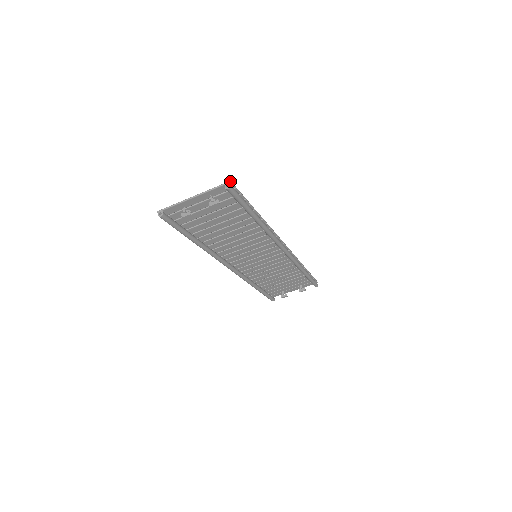
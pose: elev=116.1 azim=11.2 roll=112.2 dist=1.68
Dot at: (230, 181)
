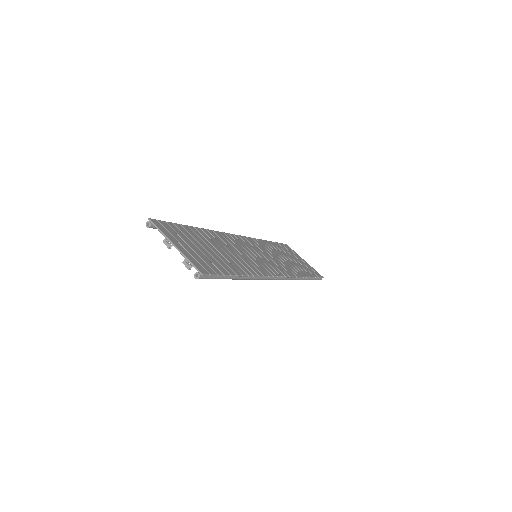
Dot at: (202, 275)
